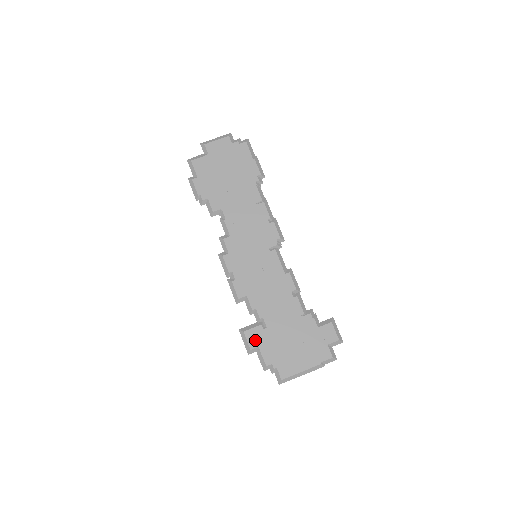
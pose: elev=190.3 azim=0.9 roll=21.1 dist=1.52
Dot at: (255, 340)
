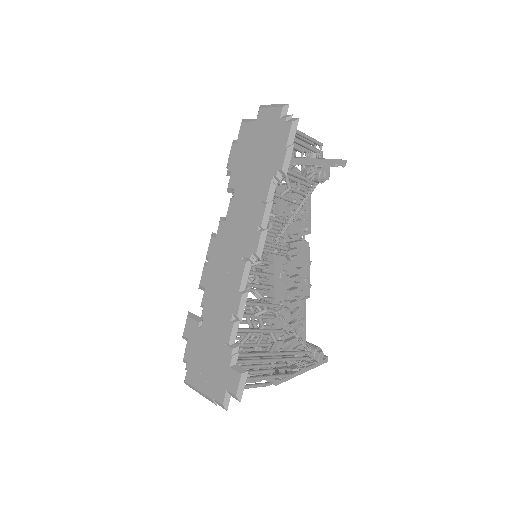
Dot at: (189, 331)
